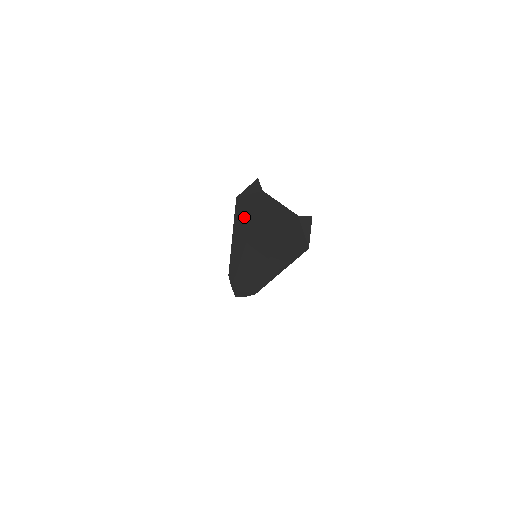
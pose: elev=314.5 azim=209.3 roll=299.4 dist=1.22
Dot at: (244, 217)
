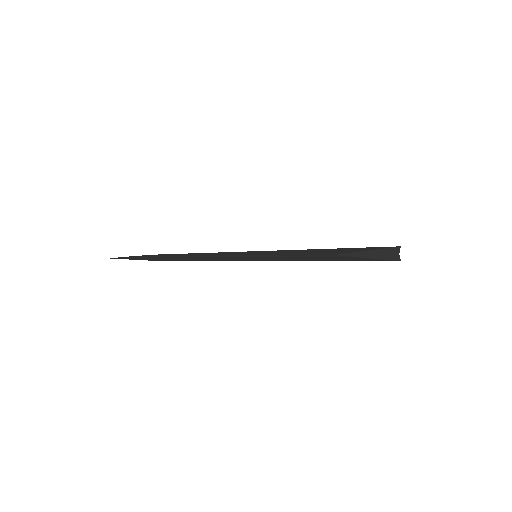
Dot at: (318, 259)
